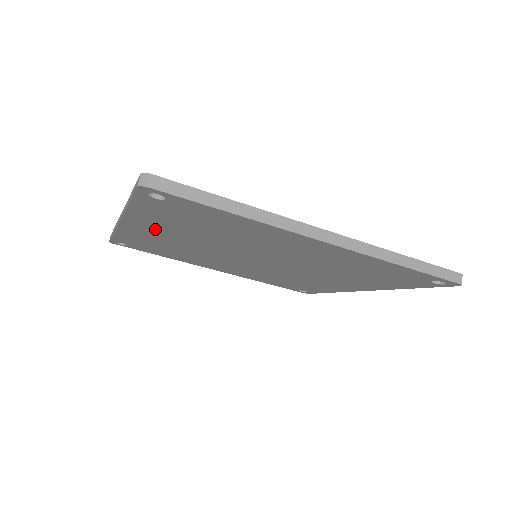
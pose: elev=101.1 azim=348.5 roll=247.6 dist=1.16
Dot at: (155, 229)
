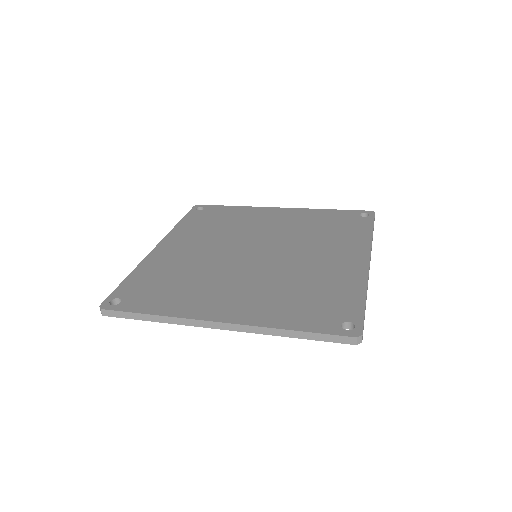
Dot at: occluded
